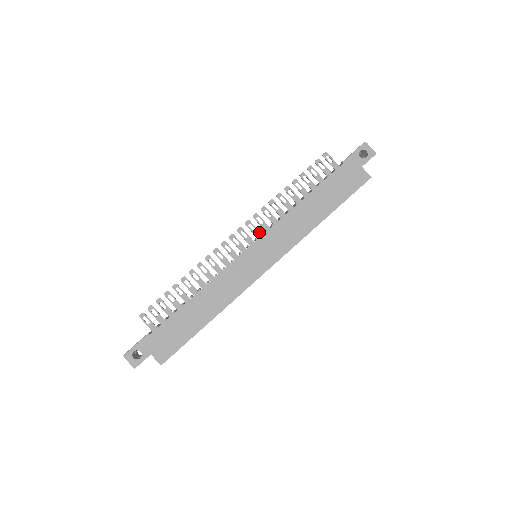
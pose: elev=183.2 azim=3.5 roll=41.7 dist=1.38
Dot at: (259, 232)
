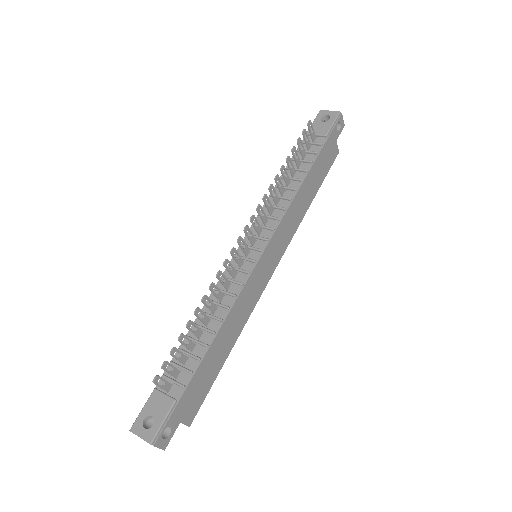
Dot at: (260, 227)
